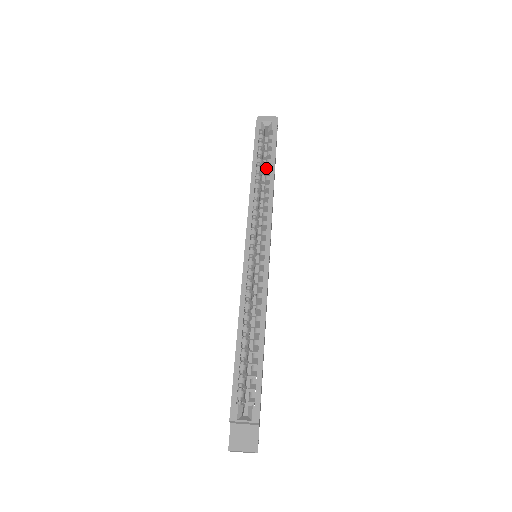
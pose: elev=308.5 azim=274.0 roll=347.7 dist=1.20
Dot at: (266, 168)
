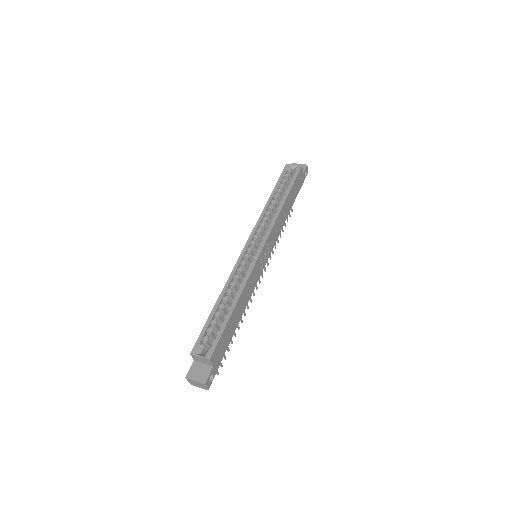
Dot at: (282, 196)
